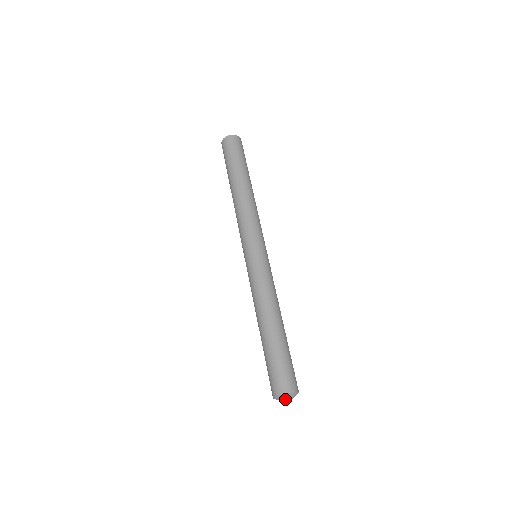
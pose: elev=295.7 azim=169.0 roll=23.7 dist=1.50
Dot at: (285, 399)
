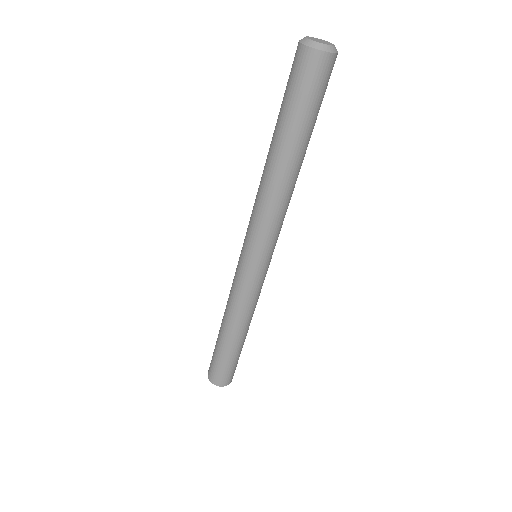
Dot at: occluded
